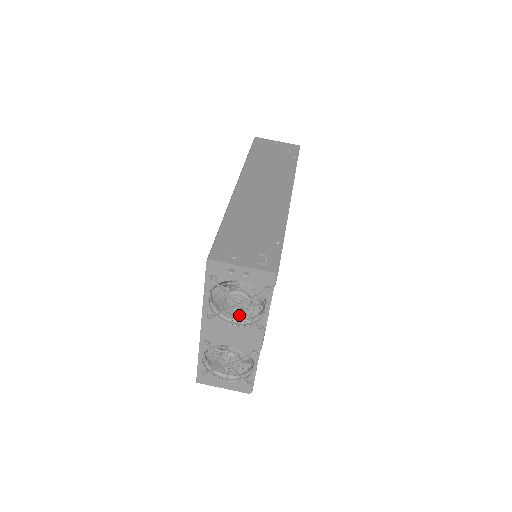
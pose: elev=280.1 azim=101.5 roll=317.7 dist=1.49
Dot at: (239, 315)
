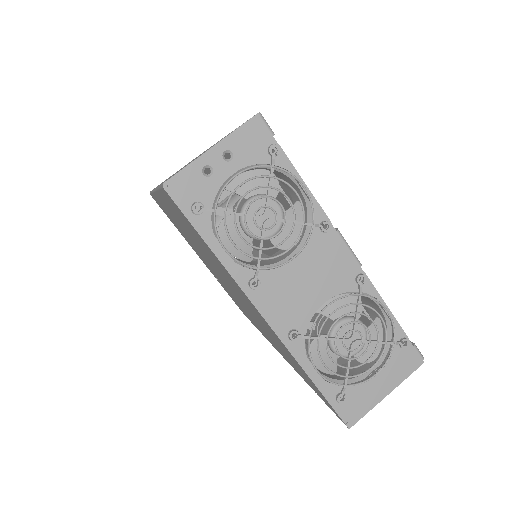
Dot at: (286, 244)
